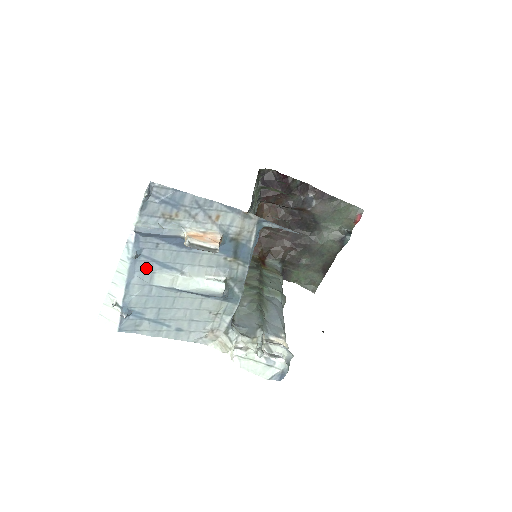
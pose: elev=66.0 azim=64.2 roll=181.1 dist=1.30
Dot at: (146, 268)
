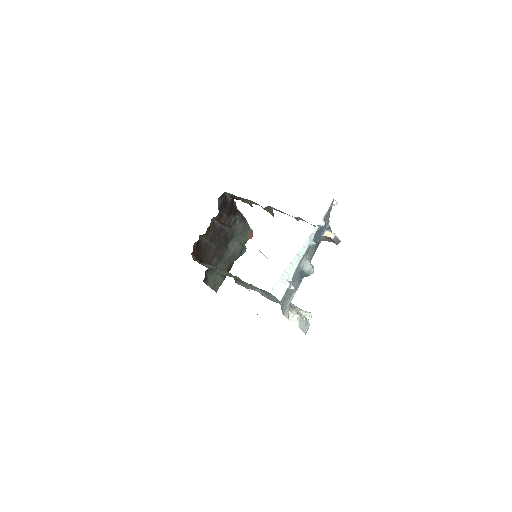
Dot at: (305, 253)
